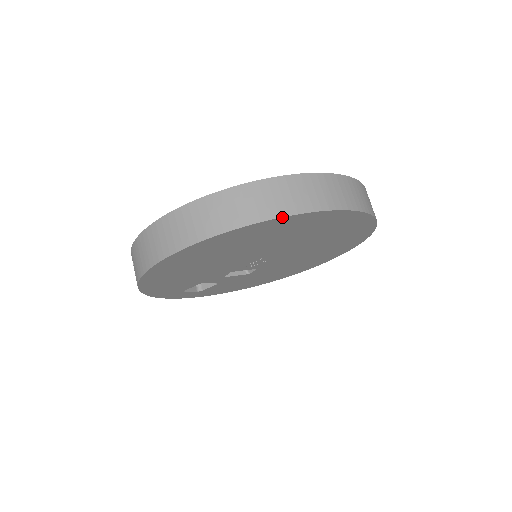
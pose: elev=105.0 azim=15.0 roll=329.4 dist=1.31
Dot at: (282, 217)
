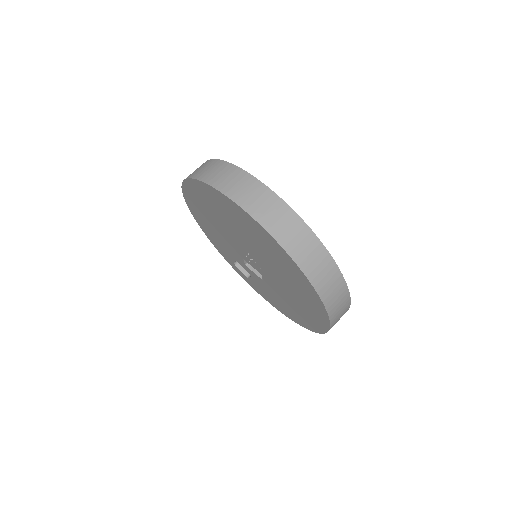
Dot at: (204, 182)
